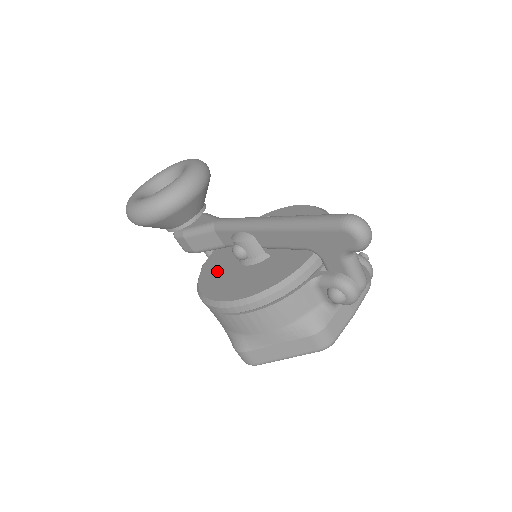
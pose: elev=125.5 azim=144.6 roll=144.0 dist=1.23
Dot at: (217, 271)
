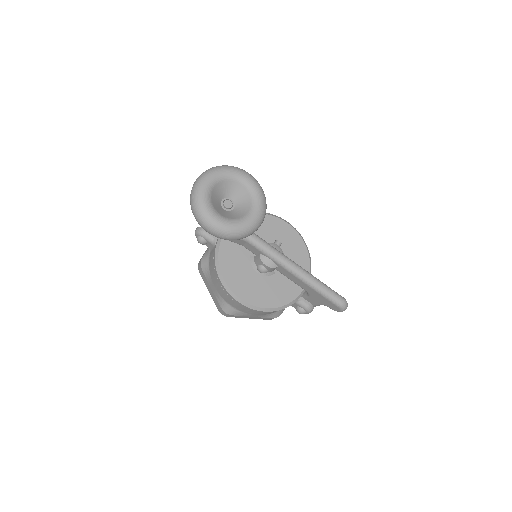
Dot at: (235, 266)
